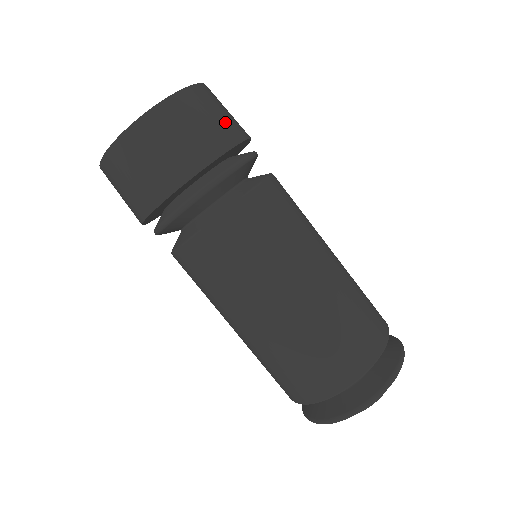
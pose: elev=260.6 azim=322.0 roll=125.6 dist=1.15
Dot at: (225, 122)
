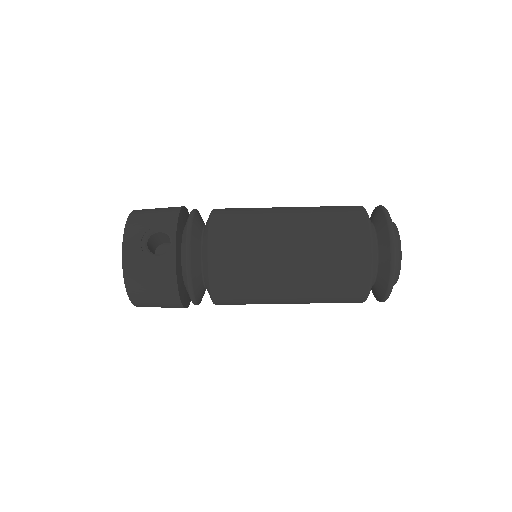
Dot at: (162, 299)
